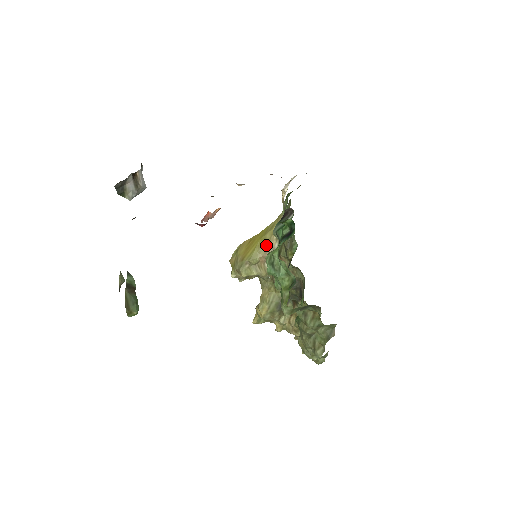
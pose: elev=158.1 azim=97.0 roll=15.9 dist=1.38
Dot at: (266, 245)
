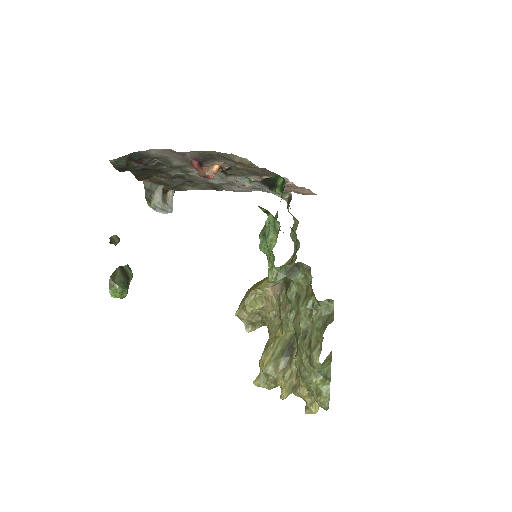
Dot at: occluded
